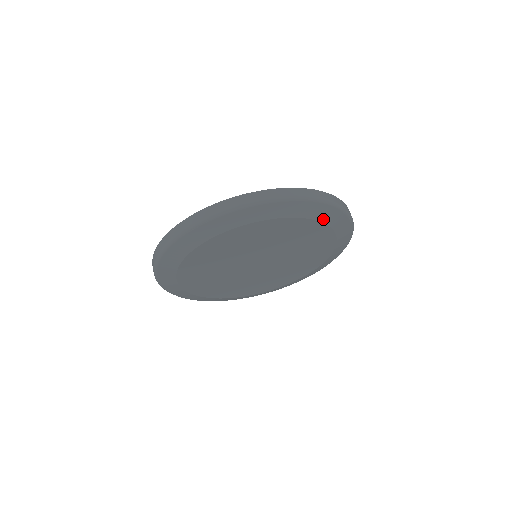
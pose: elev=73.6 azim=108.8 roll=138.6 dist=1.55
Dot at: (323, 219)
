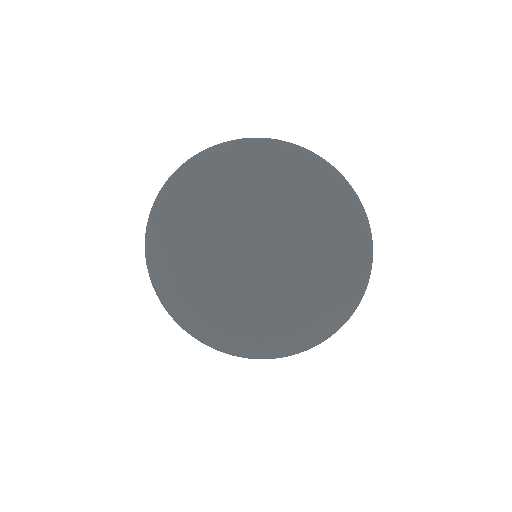
Dot at: (345, 217)
